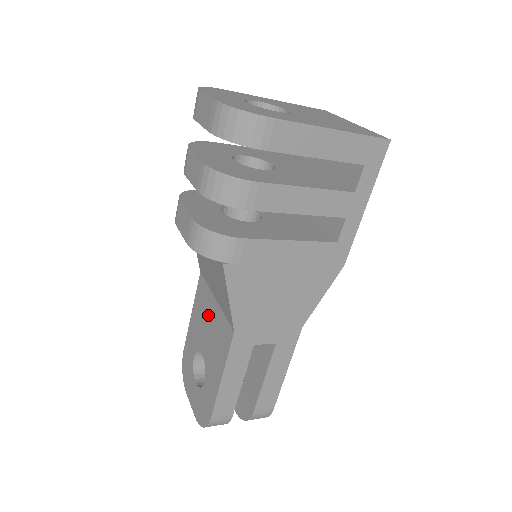
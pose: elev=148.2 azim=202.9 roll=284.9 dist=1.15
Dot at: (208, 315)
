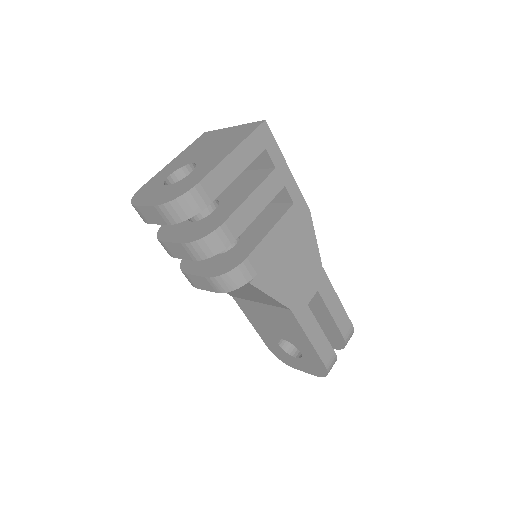
Dot at: (264, 315)
